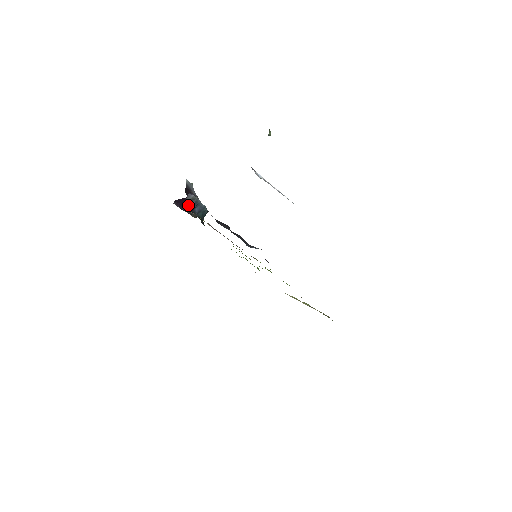
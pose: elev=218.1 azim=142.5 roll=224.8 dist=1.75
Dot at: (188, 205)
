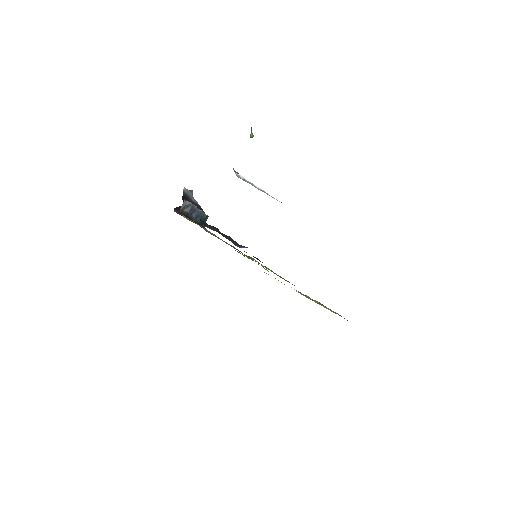
Dot at: (185, 211)
